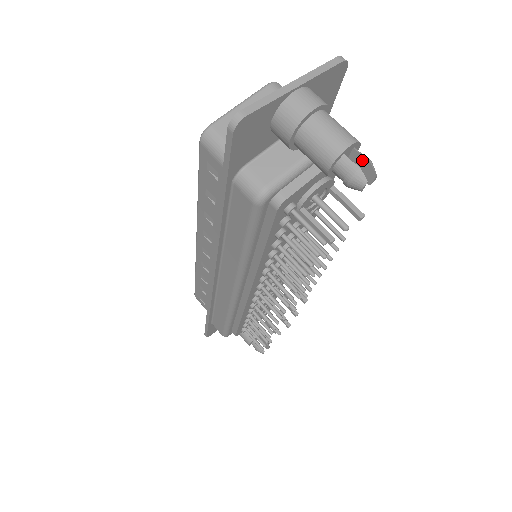
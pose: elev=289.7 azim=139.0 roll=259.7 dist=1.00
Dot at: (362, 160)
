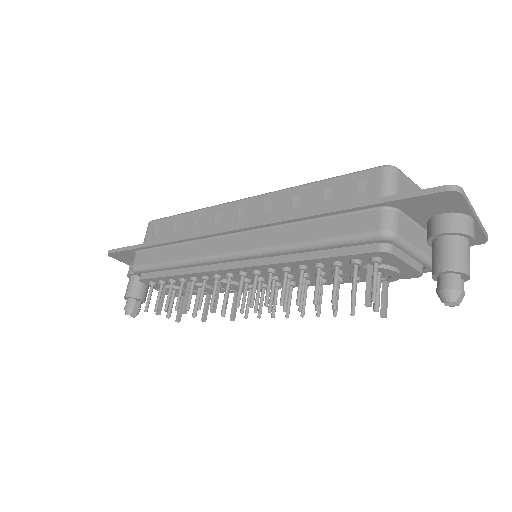
Dot at: occluded
